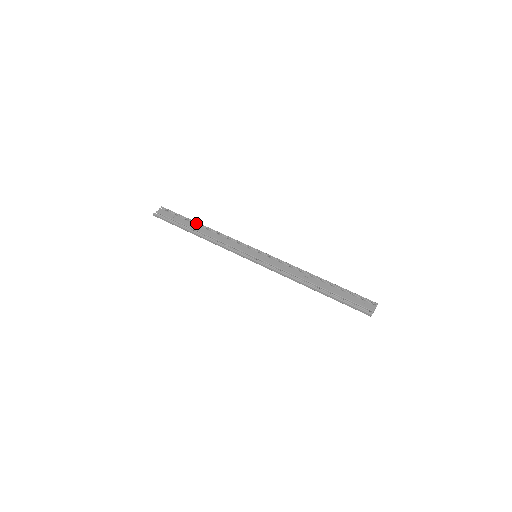
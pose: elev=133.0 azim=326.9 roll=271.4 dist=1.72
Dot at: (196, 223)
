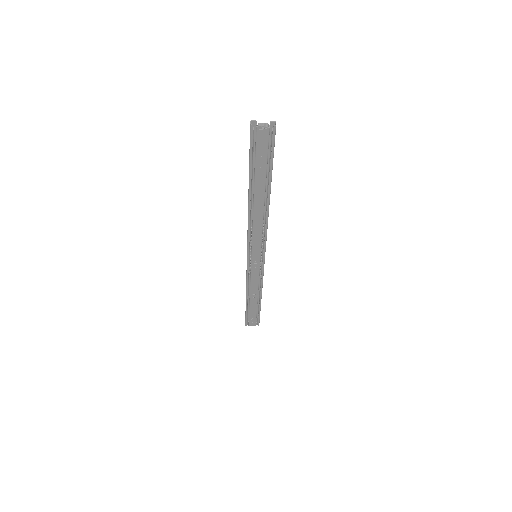
Dot at: occluded
